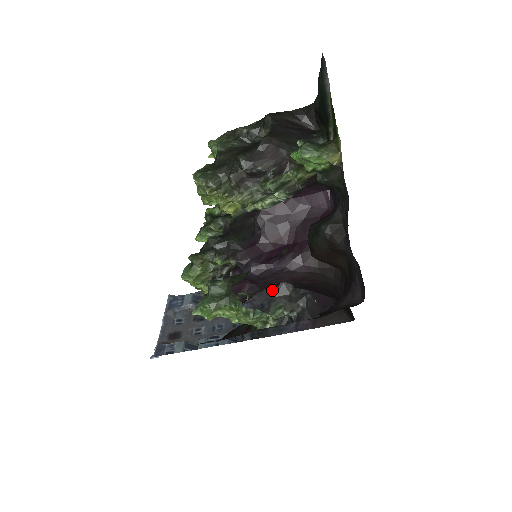
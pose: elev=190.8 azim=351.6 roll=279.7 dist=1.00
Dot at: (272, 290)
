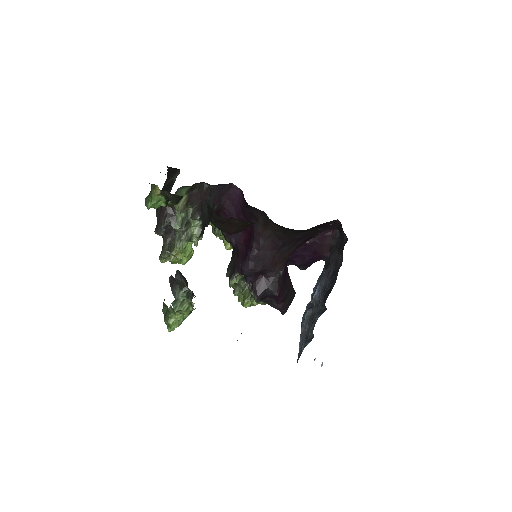
Dot at: (332, 255)
